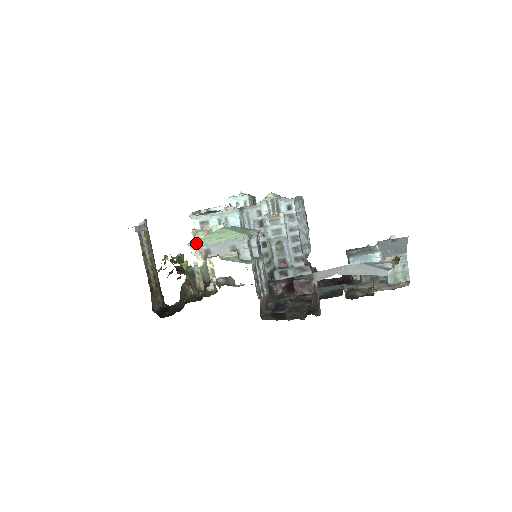
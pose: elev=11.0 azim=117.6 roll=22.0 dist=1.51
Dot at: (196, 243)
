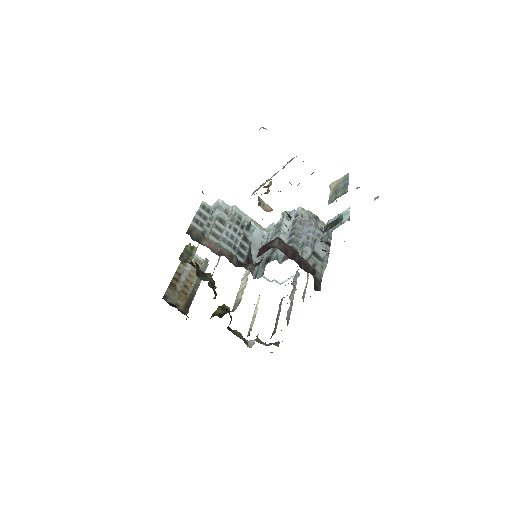
Dot at: occluded
